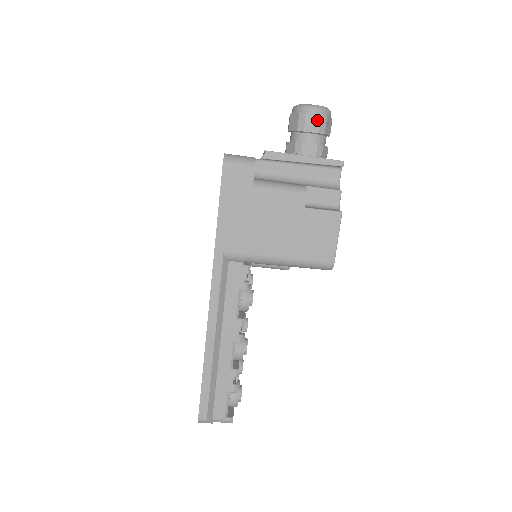
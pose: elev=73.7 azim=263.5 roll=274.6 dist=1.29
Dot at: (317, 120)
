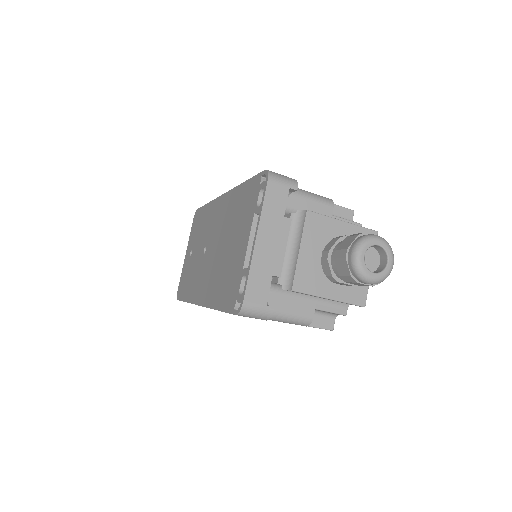
Dot at: (365, 285)
